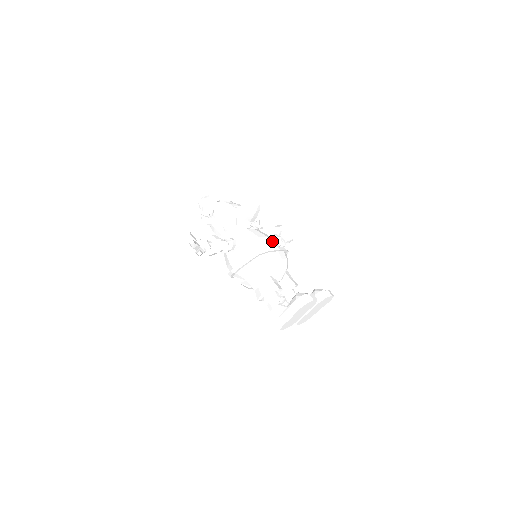
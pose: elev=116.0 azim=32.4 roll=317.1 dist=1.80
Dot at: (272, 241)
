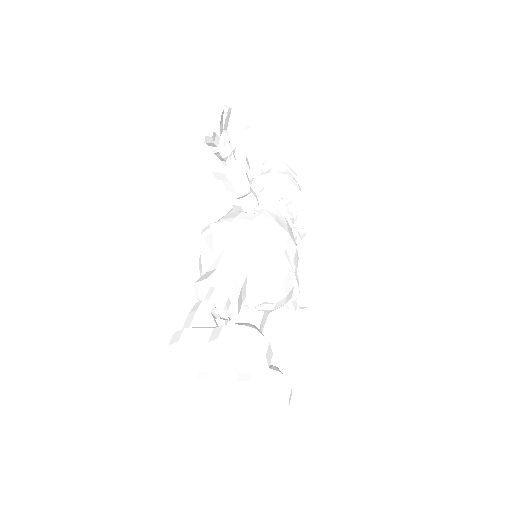
Dot at: (296, 258)
